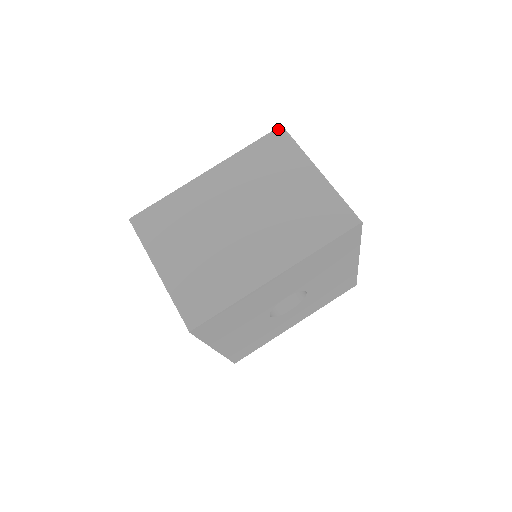
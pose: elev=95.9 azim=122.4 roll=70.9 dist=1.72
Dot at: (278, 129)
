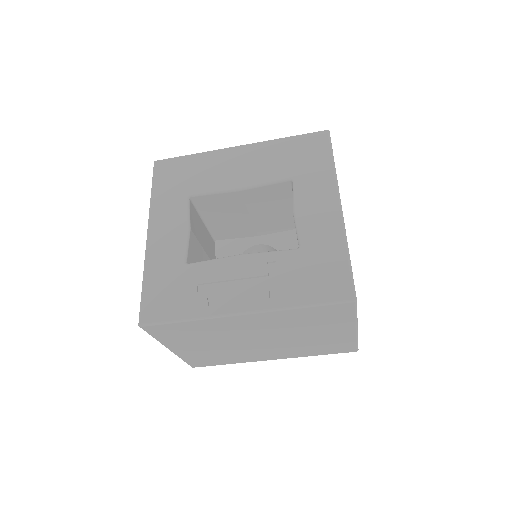
Dot at: (349, 304)
